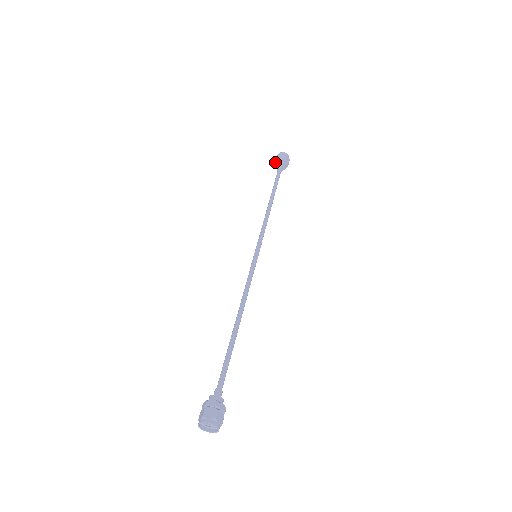
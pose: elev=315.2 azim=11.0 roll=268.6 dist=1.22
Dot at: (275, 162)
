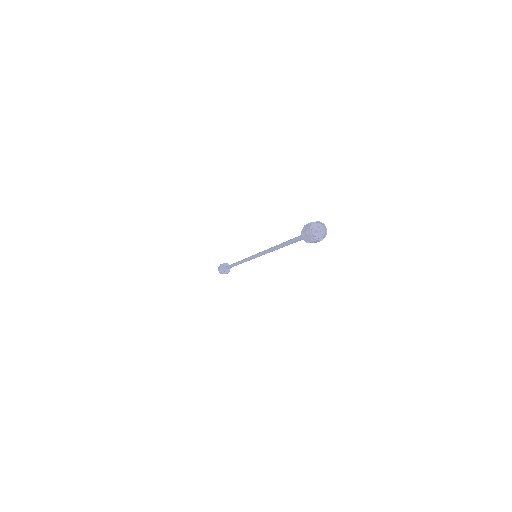
Dot at: (220, 267)
